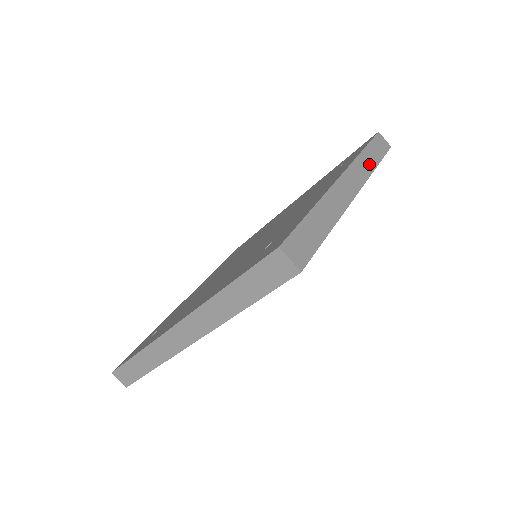
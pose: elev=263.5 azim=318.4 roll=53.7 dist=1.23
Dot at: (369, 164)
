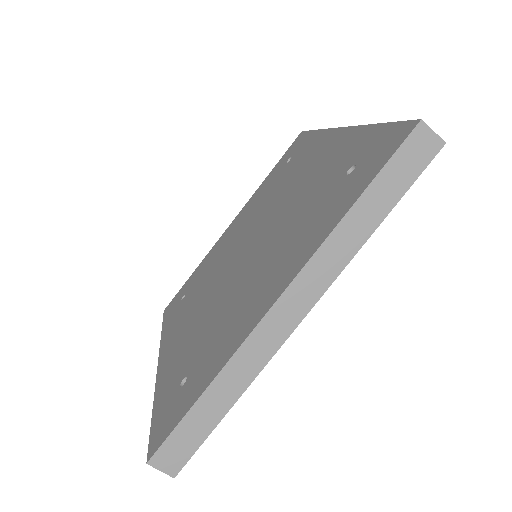
Dot at: occluded
